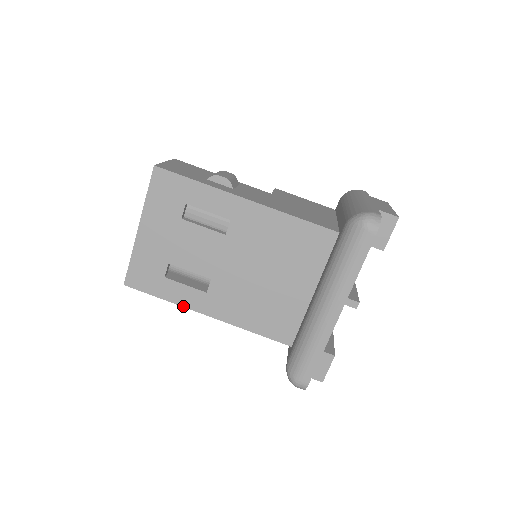
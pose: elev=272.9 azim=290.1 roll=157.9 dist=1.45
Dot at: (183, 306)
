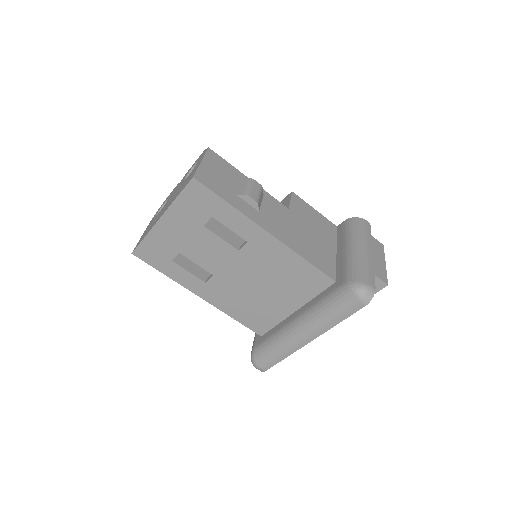
Dot at: (181, 285)
